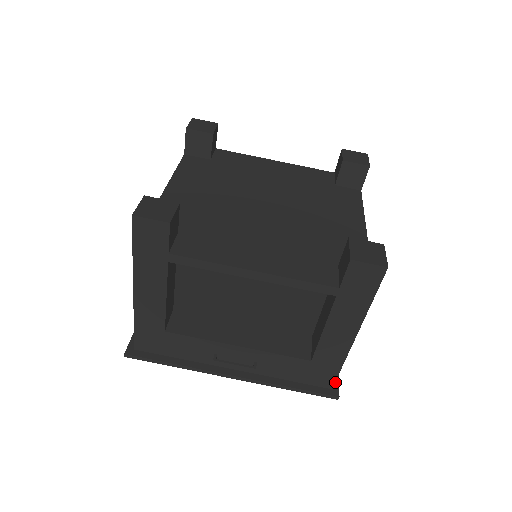
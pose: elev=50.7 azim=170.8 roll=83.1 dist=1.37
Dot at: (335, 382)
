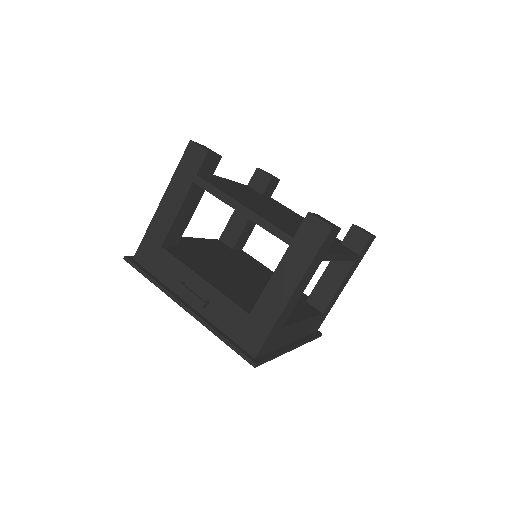
Dot at: (261, 358)
